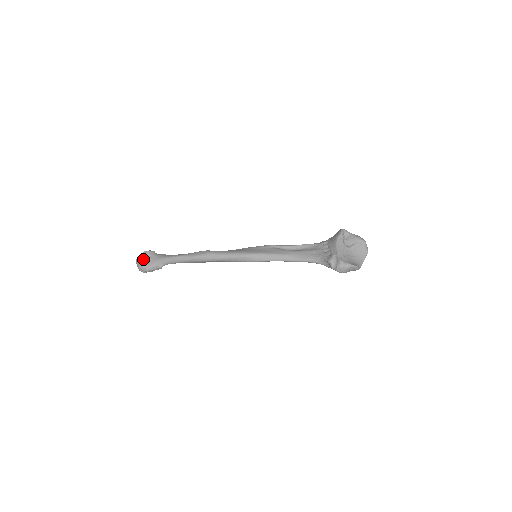
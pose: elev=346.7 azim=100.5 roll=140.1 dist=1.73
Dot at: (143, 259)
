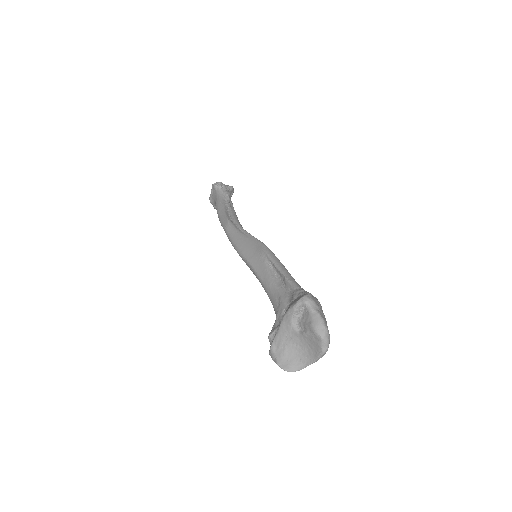
Dot at: (211, 192)
